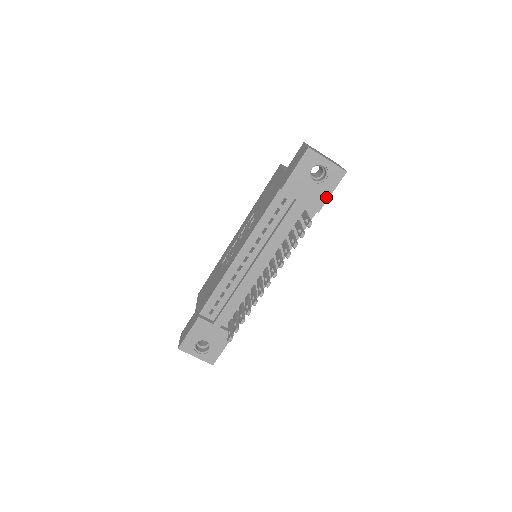
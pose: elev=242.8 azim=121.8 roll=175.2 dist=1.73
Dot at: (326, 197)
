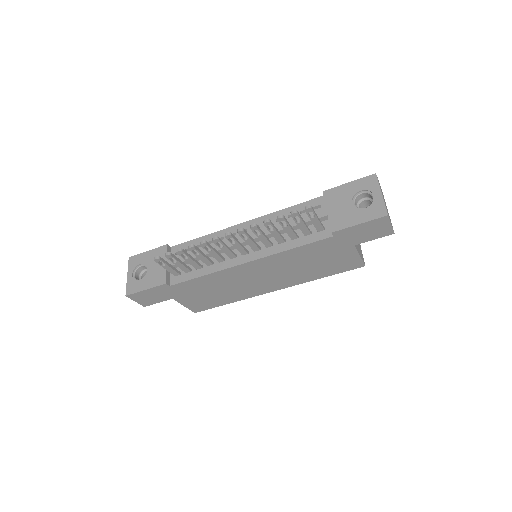
Dot at: (350, 224)
